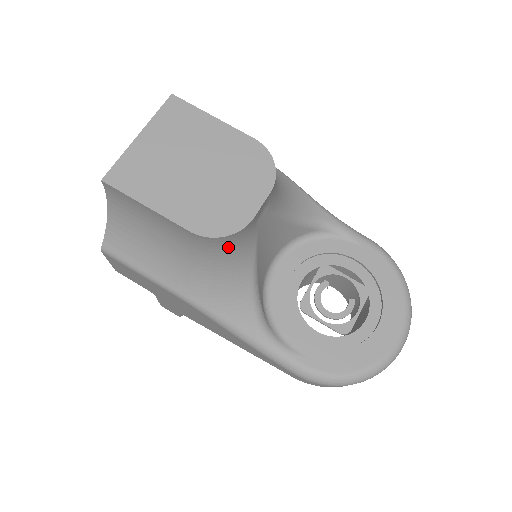
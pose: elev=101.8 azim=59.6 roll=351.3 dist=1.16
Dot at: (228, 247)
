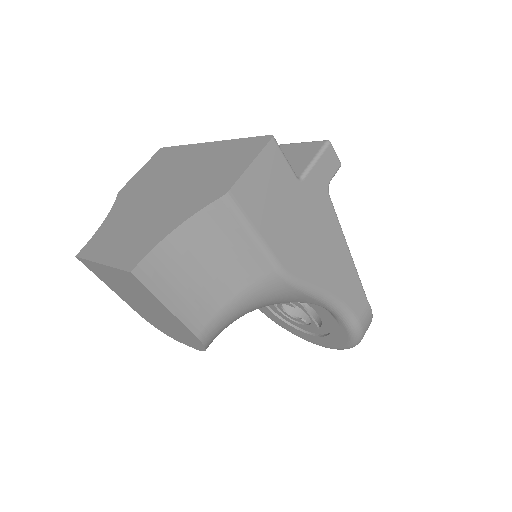
Dot at: occluded
